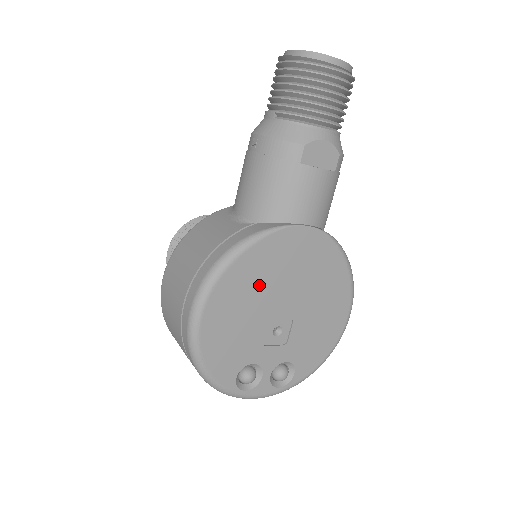
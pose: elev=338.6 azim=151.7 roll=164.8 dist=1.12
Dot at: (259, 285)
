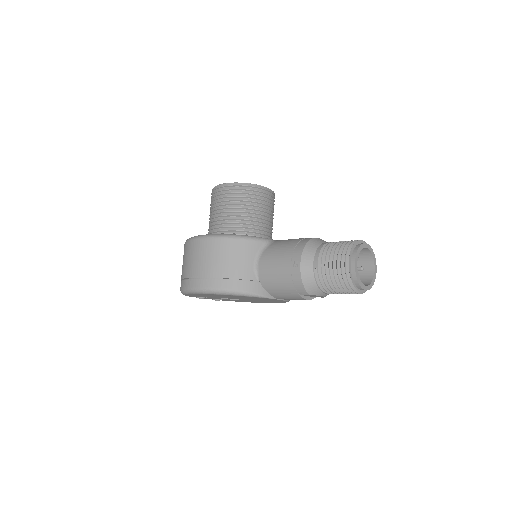
Dot at: (236, 297)
